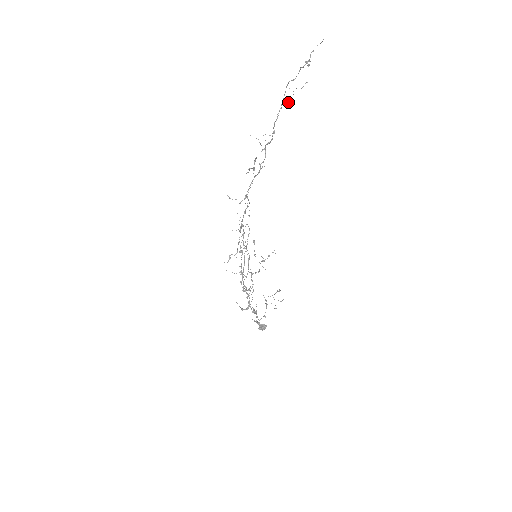
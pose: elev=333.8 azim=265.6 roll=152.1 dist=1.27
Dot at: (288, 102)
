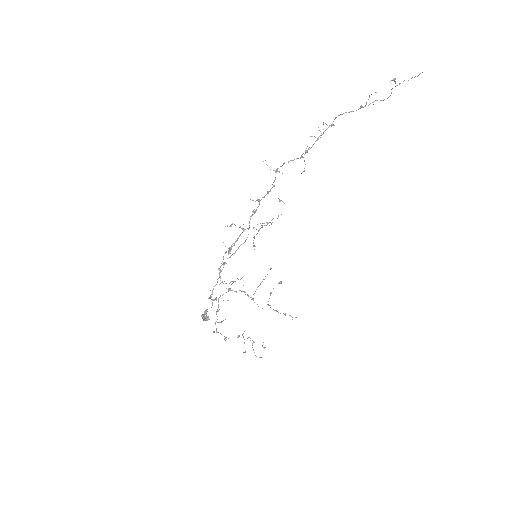
Dot at: (360, 107)
